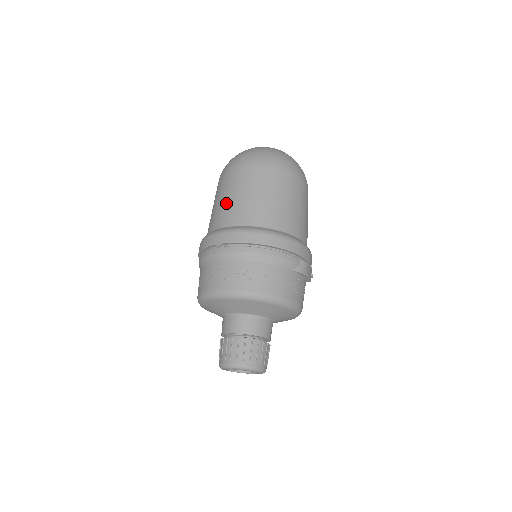
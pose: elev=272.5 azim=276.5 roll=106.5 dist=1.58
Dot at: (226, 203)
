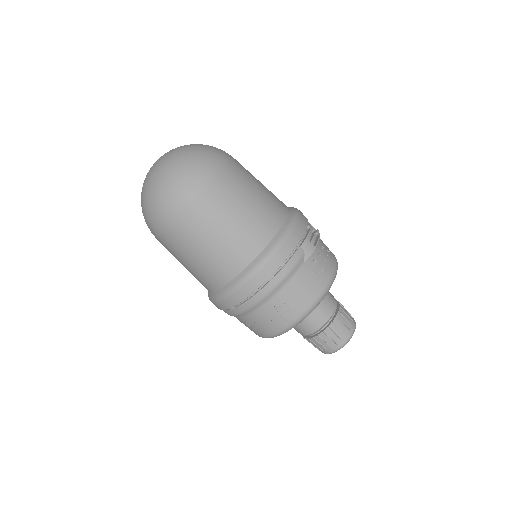
Dot at: (193, 268)
